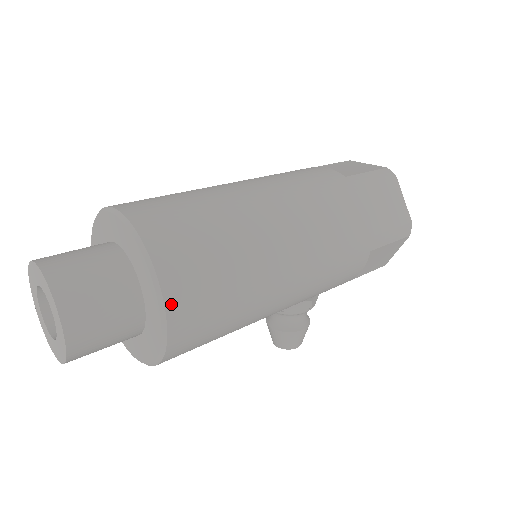
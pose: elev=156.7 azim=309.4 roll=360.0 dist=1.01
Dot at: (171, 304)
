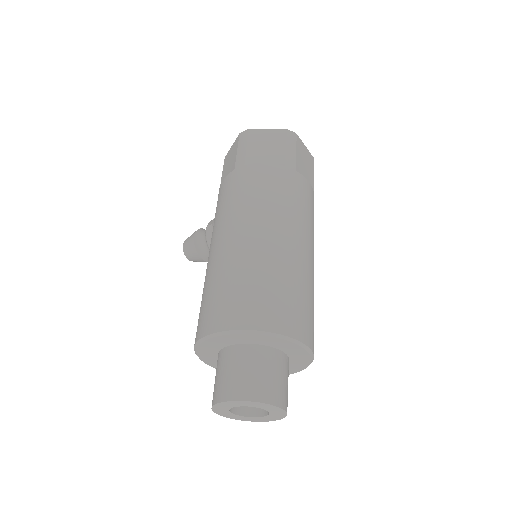
Dot at: occluded
